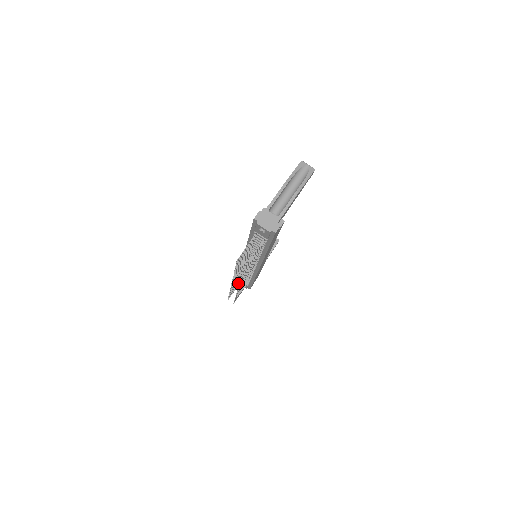
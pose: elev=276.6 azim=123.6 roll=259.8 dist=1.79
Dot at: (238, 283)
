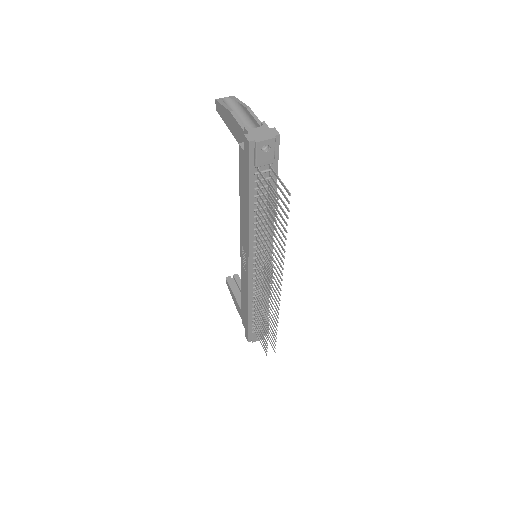
Dot at: occluded
